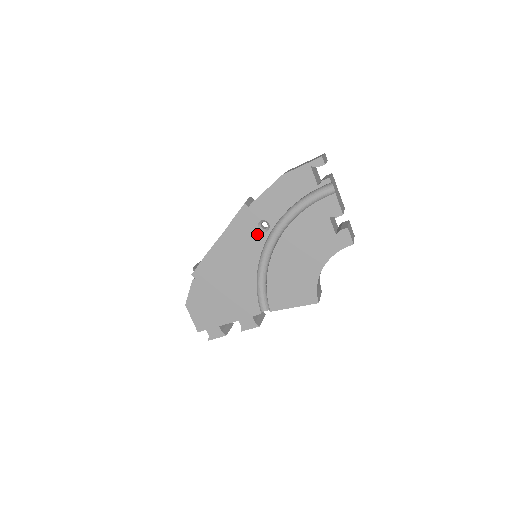
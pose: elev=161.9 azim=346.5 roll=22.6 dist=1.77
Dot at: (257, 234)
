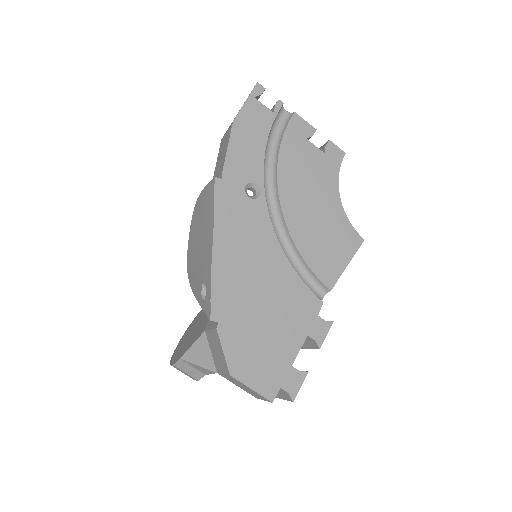
Dot at: (252, 205)
